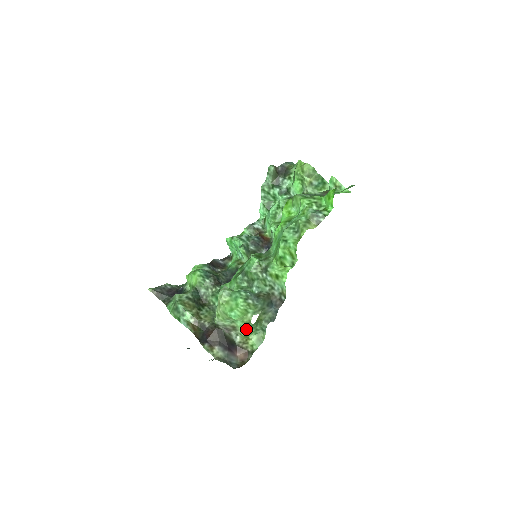
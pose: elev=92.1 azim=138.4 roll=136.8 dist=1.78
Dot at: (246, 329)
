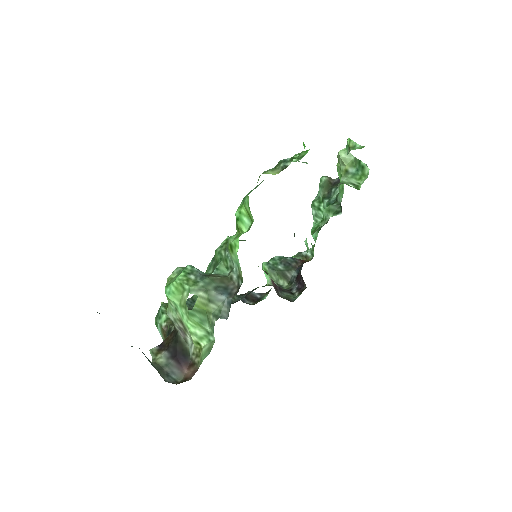
Dot at: (189, 322)
